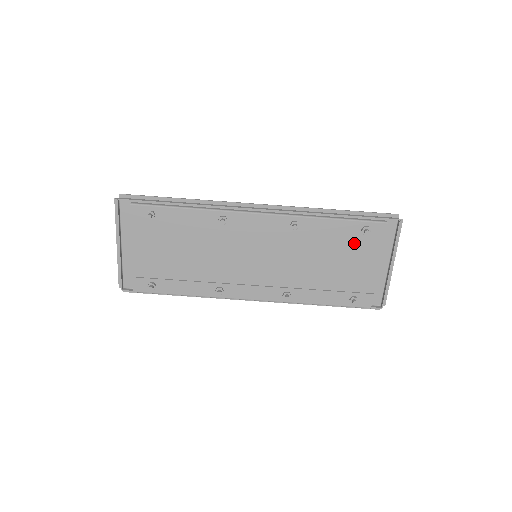
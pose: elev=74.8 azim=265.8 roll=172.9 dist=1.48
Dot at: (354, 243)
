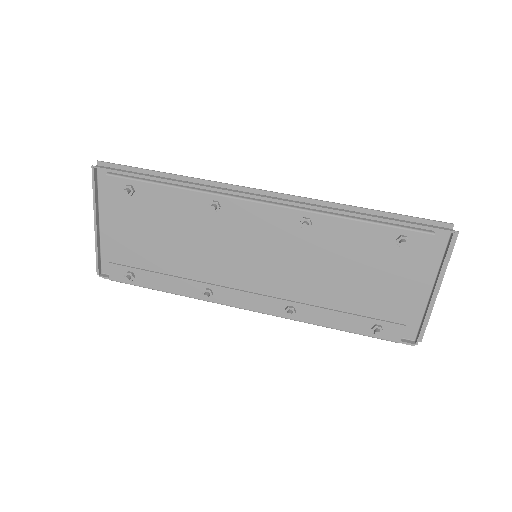
Dot at: (385, 256)
